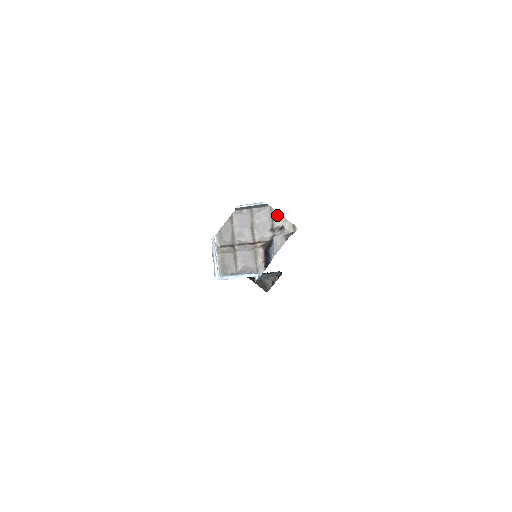
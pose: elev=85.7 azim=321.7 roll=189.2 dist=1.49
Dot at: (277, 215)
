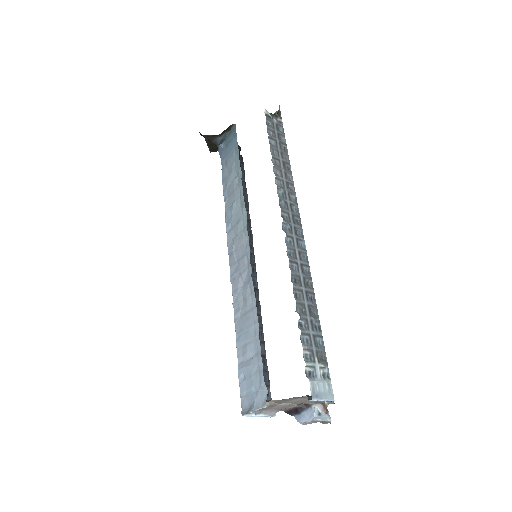
Dot at: occluded
